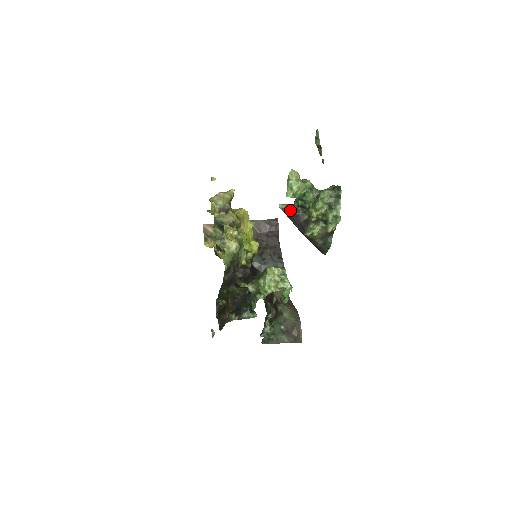
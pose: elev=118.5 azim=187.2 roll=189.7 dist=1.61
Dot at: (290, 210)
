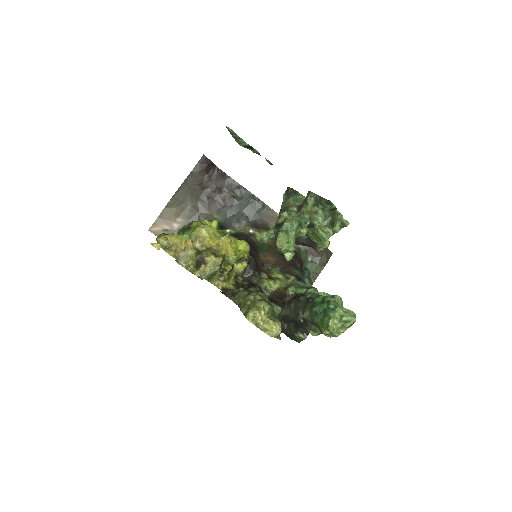
Dot at: occluded
